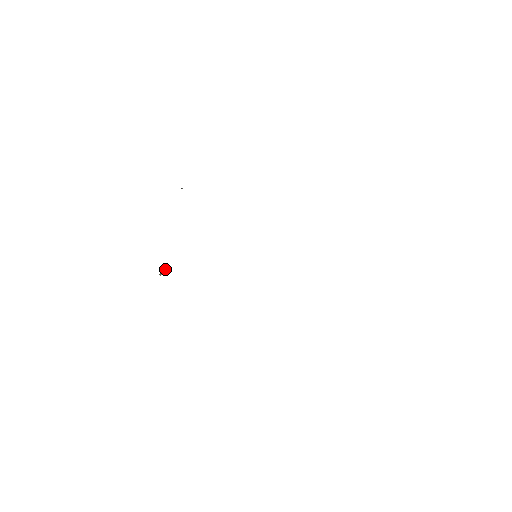
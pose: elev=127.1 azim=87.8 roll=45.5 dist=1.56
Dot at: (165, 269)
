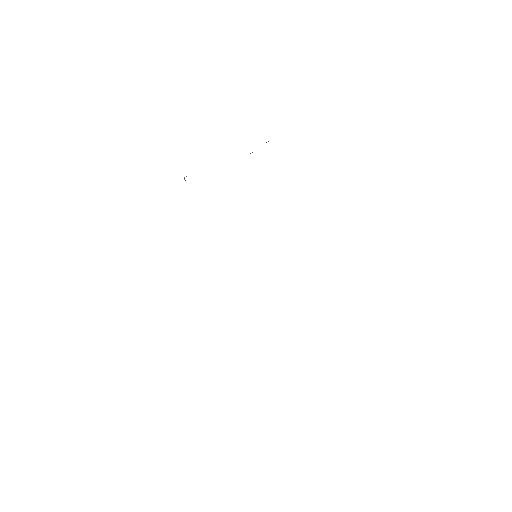
Dot at: occluded
